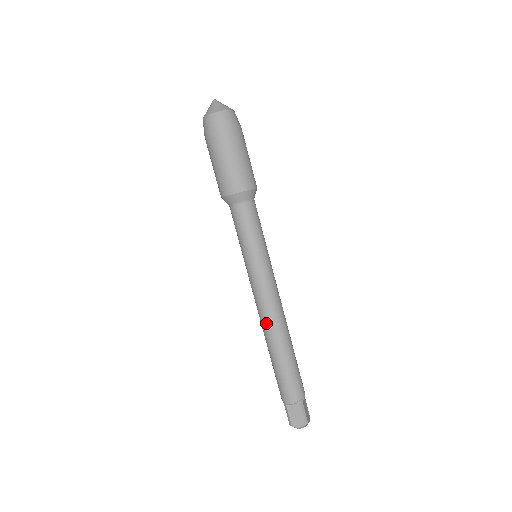
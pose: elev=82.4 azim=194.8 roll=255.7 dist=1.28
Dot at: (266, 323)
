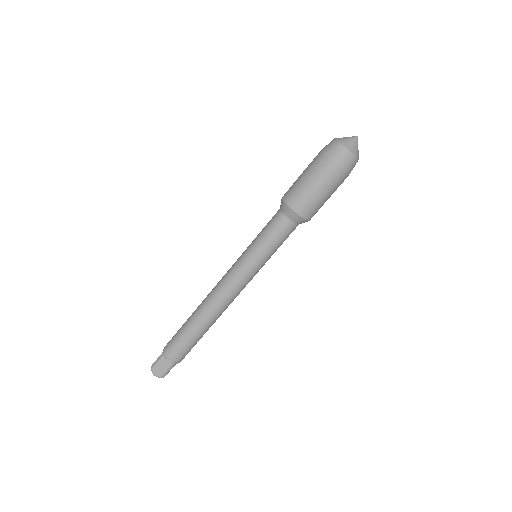
Dot at: (212, 301)
